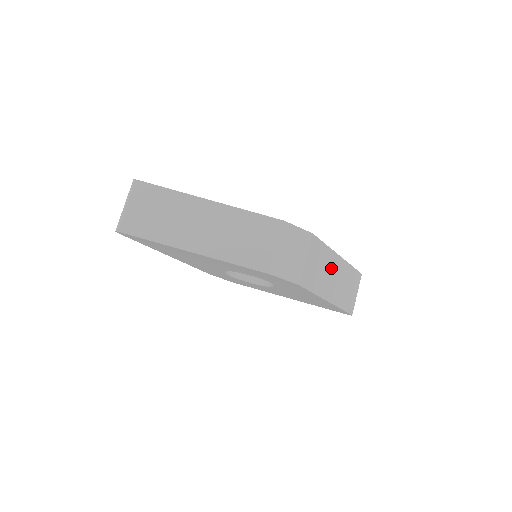
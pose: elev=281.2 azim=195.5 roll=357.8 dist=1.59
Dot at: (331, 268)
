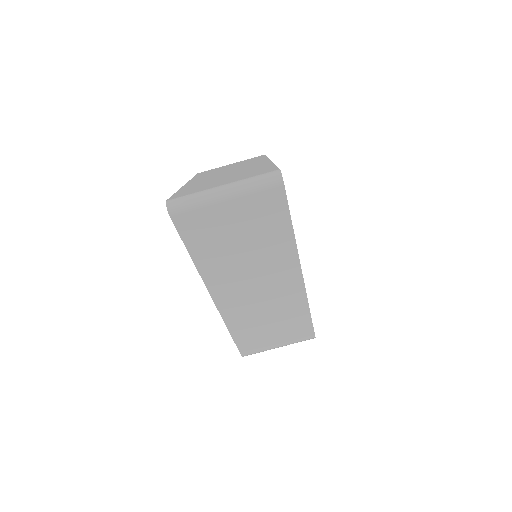
Dot at: occluded
